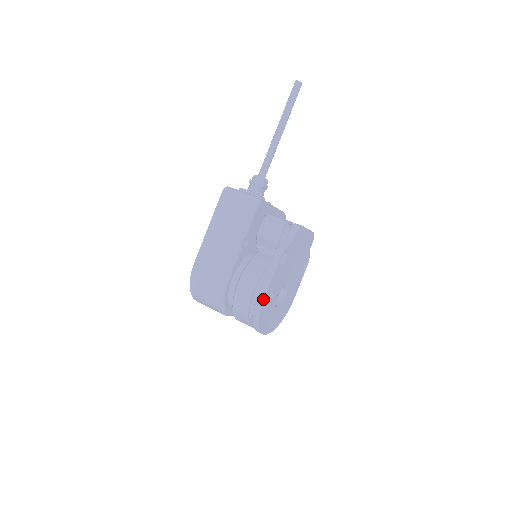
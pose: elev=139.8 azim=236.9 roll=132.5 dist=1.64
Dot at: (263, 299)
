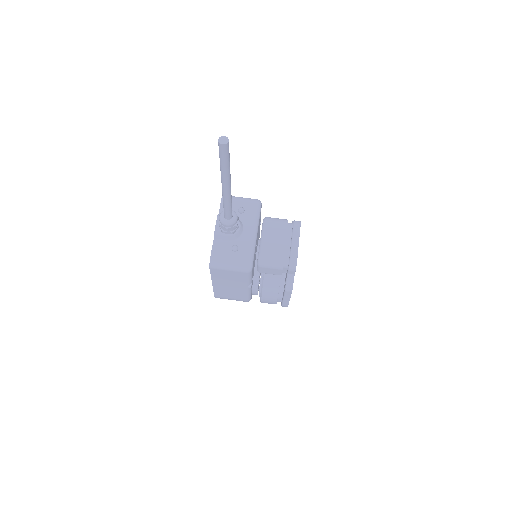
Dot at: occluded
